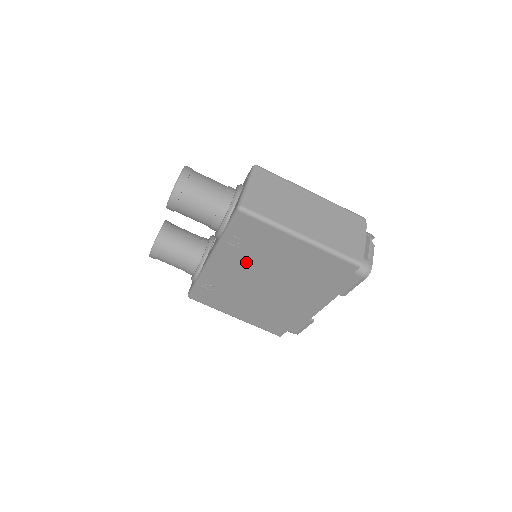
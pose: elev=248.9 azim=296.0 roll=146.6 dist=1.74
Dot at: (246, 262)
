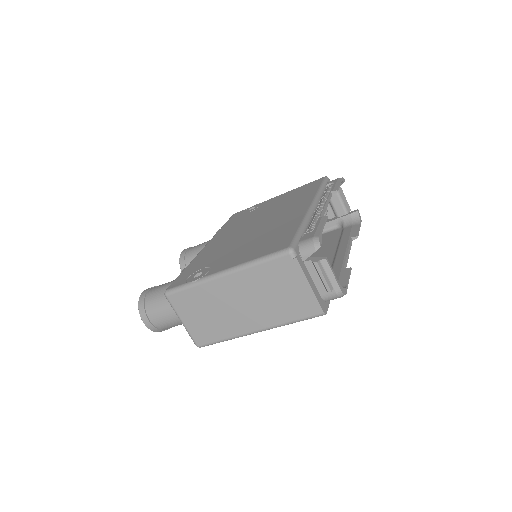
Dot at: occluded
